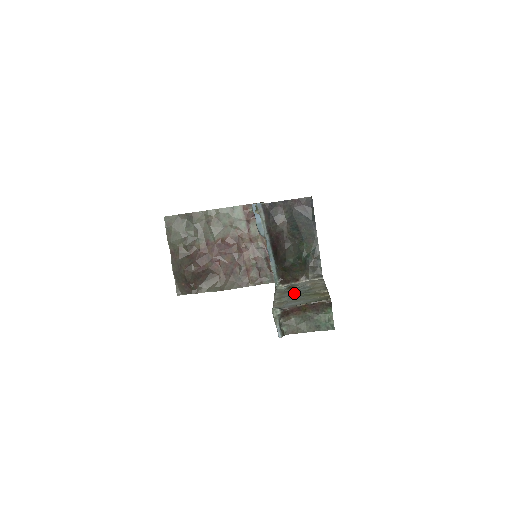
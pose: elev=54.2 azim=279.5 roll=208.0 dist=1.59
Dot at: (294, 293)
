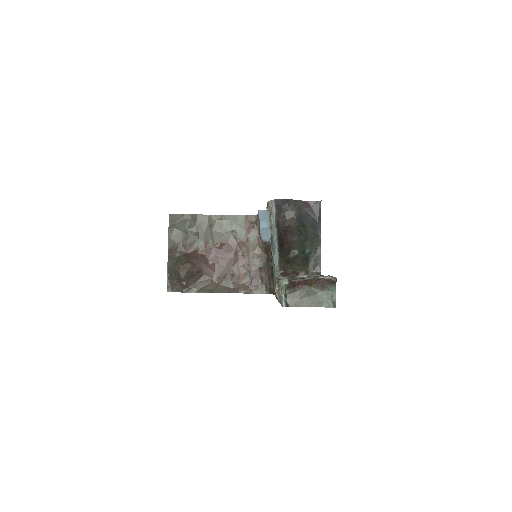
Dot at: occluded
